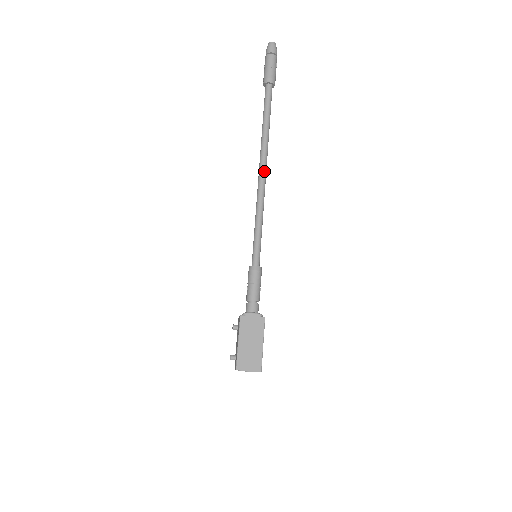
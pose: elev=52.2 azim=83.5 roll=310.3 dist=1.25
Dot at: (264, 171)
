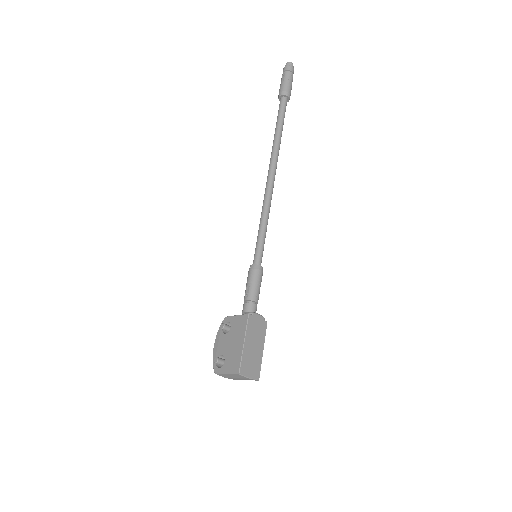
Dot at: occluded
